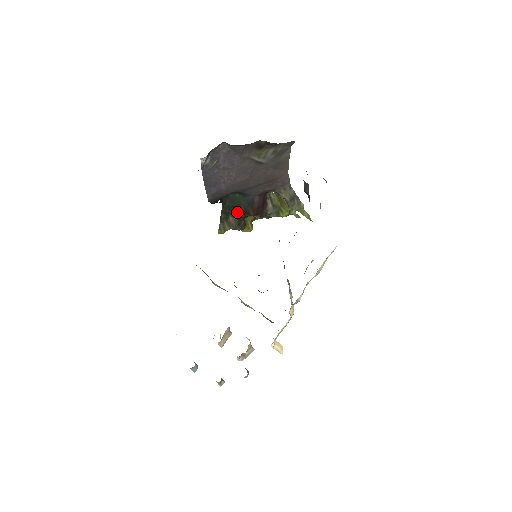
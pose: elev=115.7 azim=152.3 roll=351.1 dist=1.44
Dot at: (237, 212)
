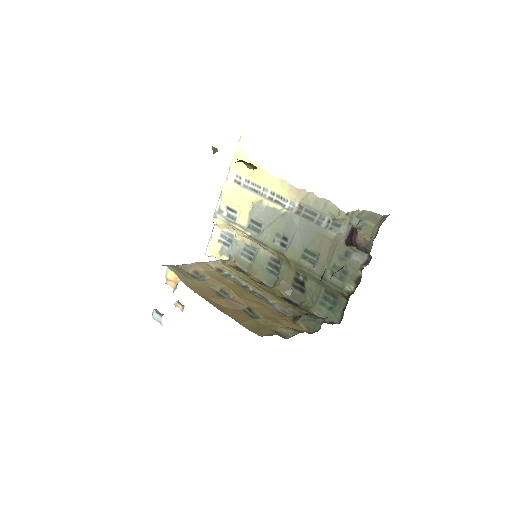
Dot at: occluded
